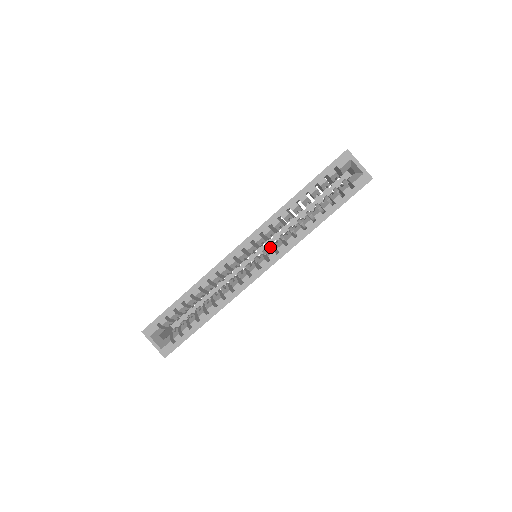
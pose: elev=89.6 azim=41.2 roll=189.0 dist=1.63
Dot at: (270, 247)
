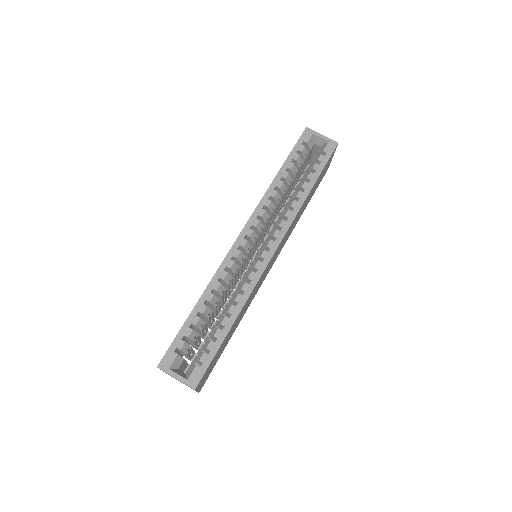
Dot at: (270, 231)
